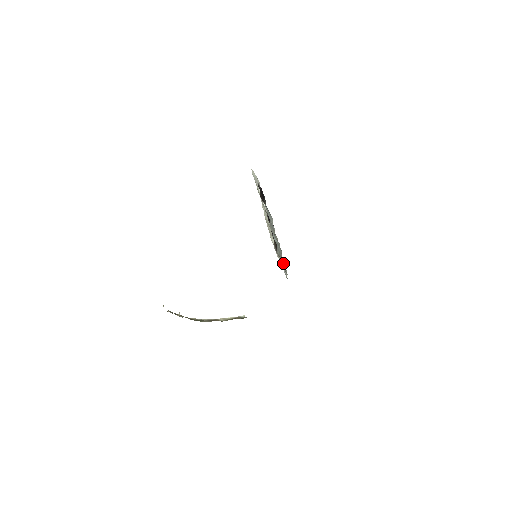
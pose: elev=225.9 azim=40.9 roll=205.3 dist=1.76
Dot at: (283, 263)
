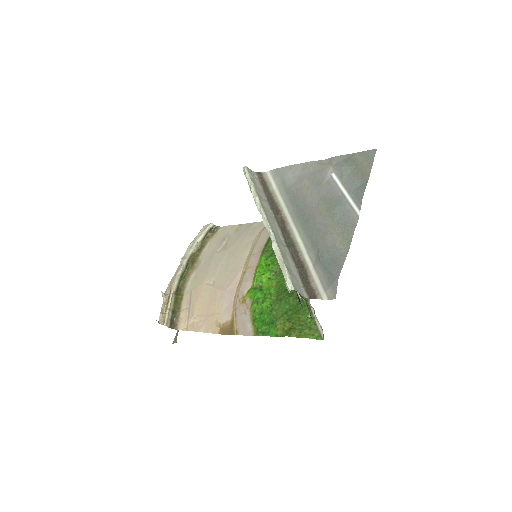
Dot at: occluded
